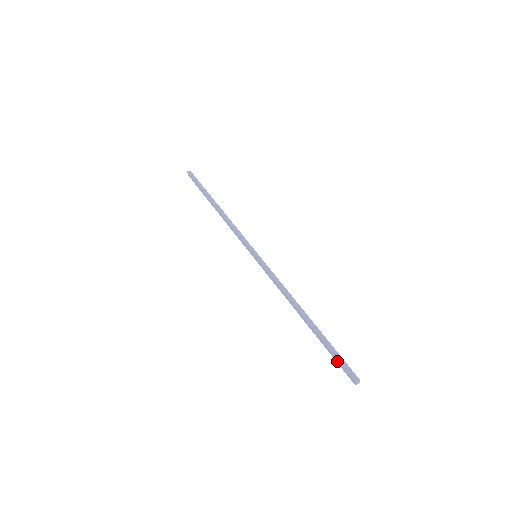
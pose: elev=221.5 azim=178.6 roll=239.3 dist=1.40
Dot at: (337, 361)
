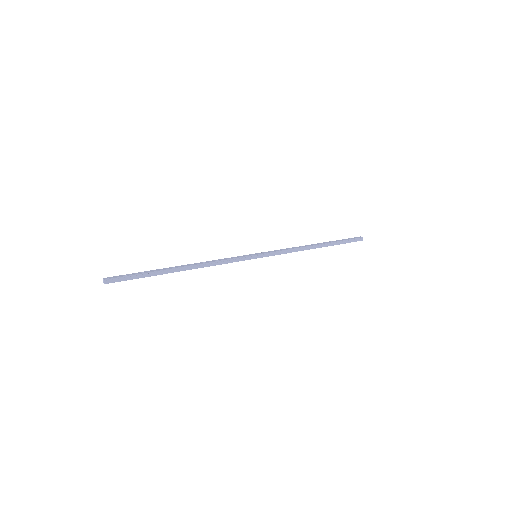
Dot at: occluded
